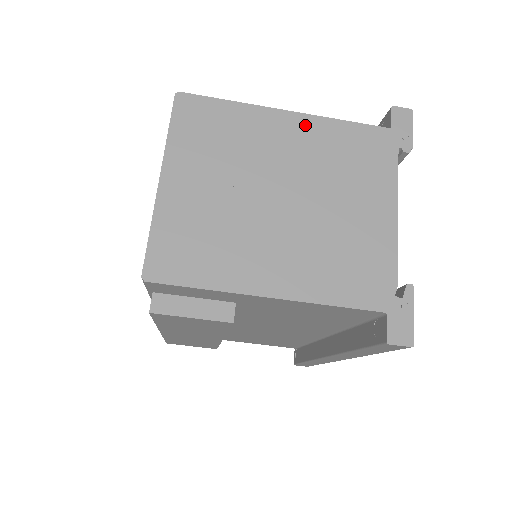
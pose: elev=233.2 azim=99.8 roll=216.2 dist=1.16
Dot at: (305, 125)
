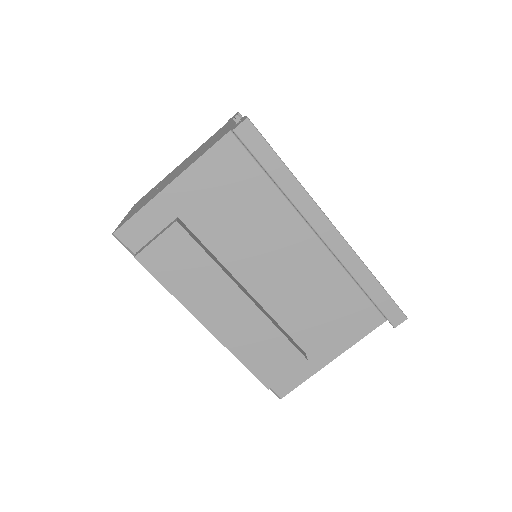
Dot at: occluded
